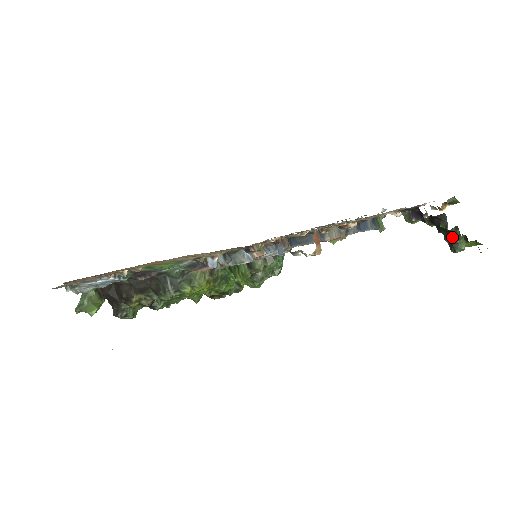
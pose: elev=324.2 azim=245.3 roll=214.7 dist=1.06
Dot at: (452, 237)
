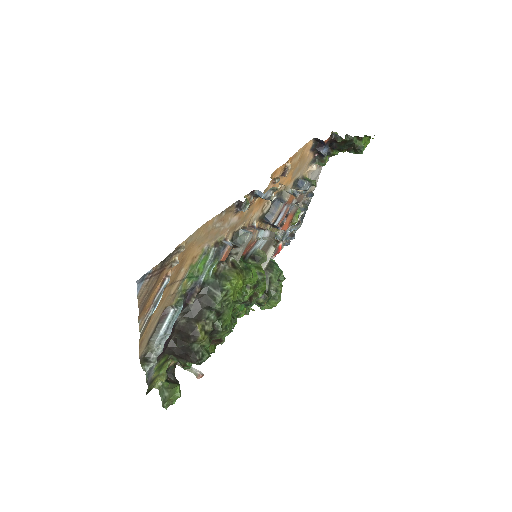
Dot at: (351, 144)
